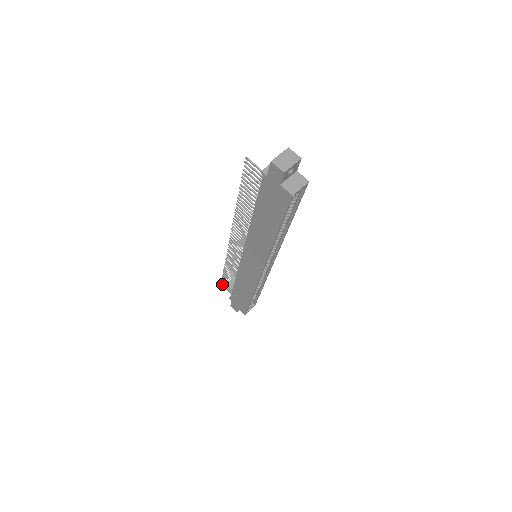
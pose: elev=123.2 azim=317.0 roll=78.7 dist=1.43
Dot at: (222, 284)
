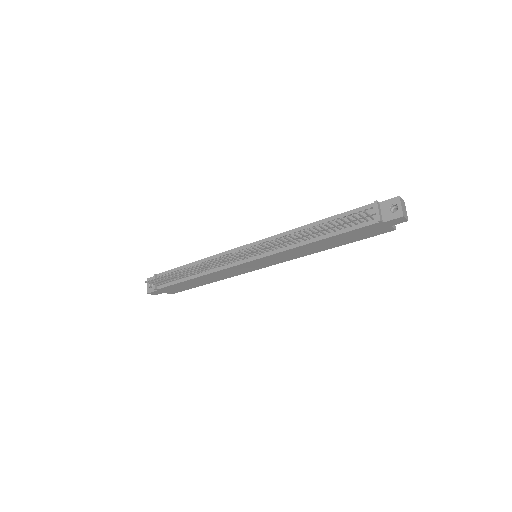
Dot at: occluded
